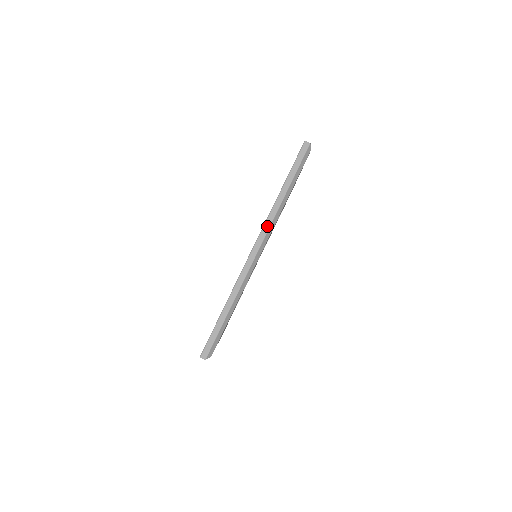
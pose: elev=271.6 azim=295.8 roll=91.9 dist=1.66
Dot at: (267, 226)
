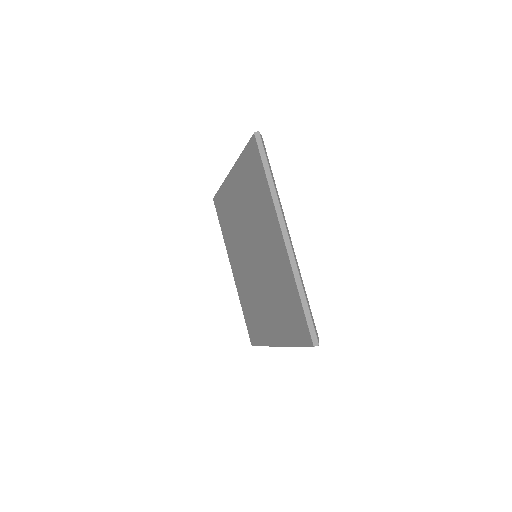
Dot at: (280, 213)
